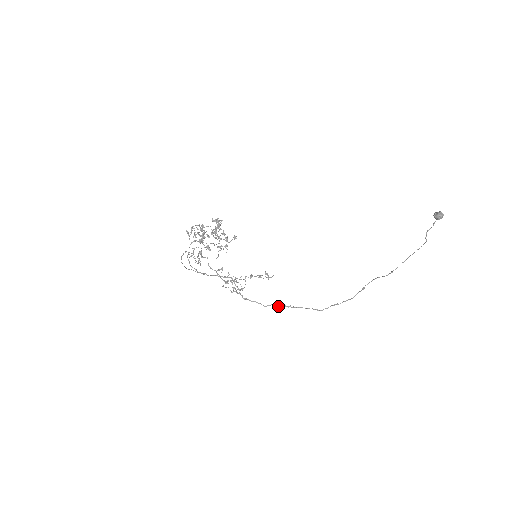
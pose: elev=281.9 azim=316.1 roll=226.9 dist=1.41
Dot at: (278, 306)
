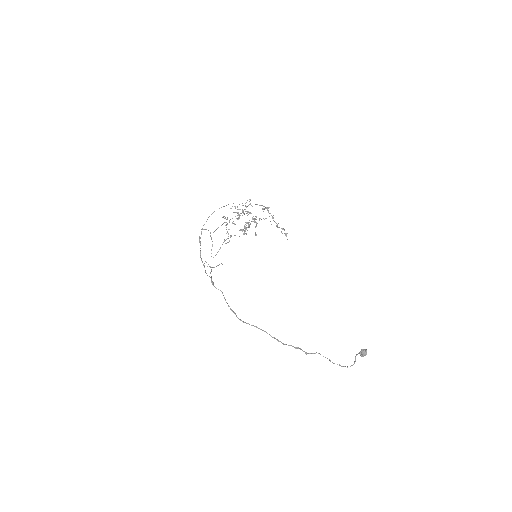
Dot at: (232, 310)
